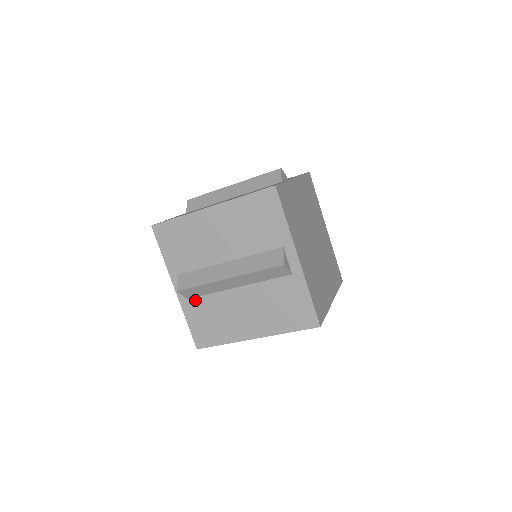
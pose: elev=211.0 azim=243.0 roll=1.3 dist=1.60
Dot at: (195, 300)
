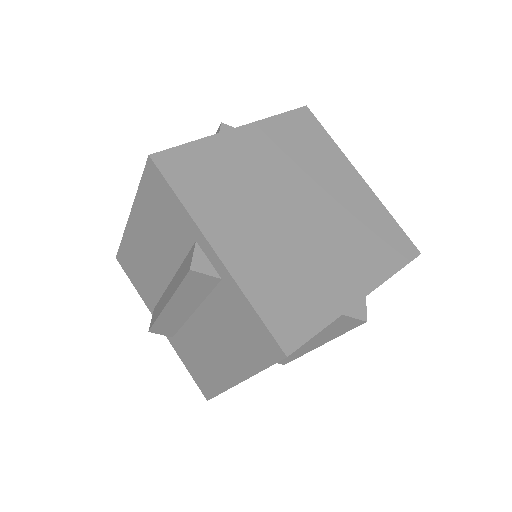
Dot at: (177, 338)
